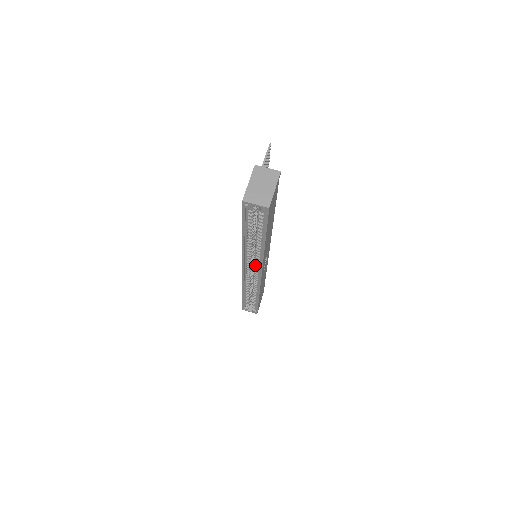
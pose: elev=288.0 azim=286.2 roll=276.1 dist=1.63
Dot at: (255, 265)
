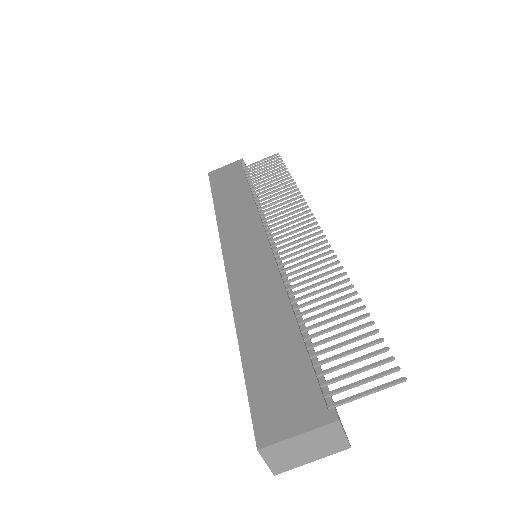
Dot at: occluded
